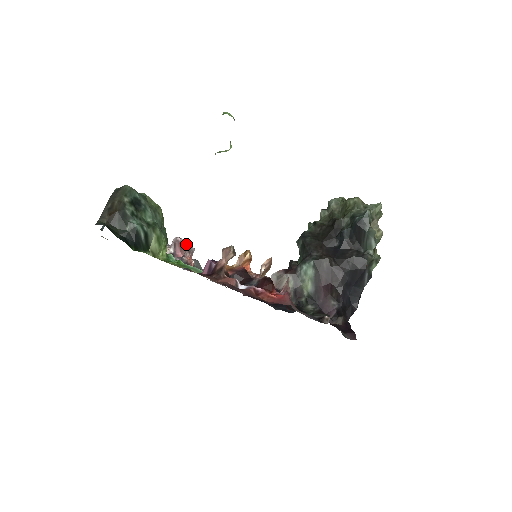
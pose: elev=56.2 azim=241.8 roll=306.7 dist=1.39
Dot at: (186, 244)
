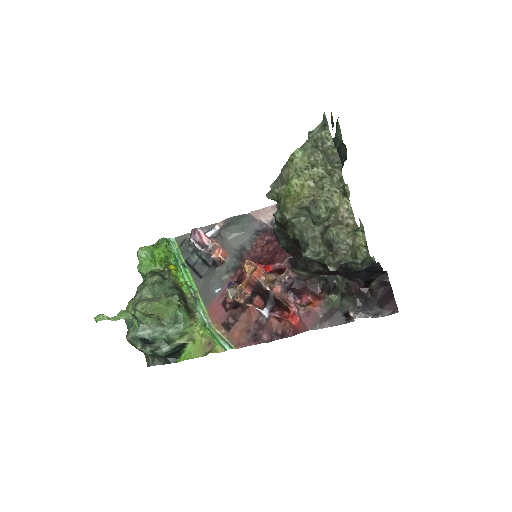
Dot at: occluded
